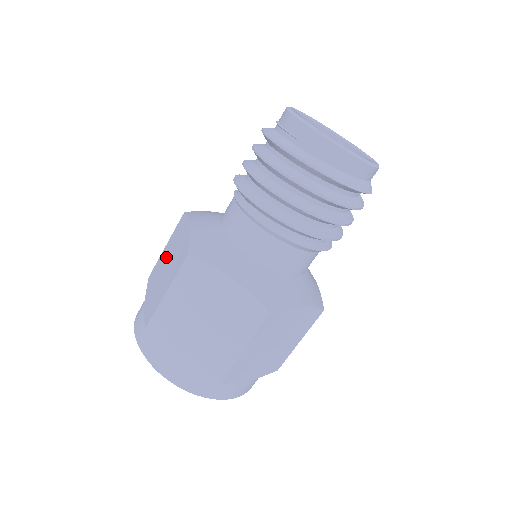
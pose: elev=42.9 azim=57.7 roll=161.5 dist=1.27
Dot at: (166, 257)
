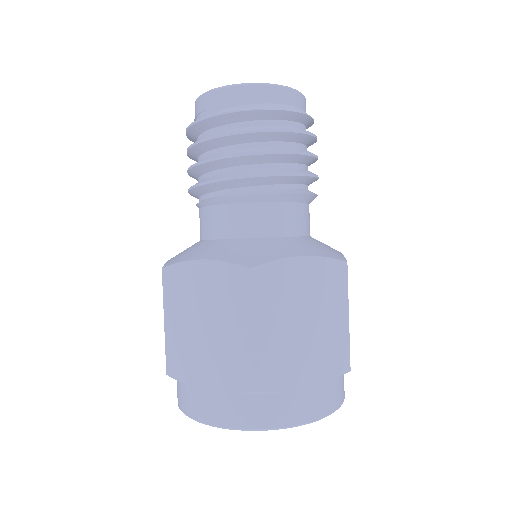
Dot at: occluded
